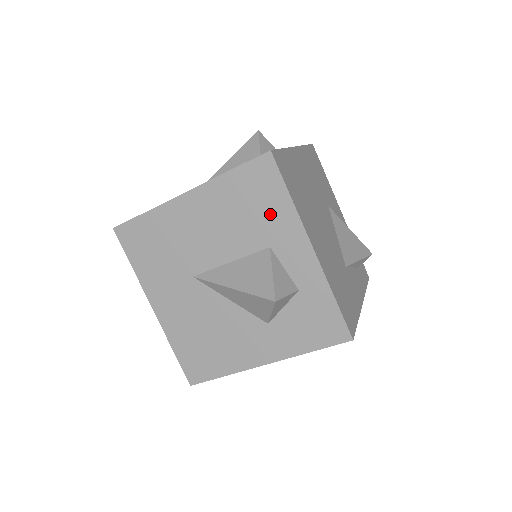
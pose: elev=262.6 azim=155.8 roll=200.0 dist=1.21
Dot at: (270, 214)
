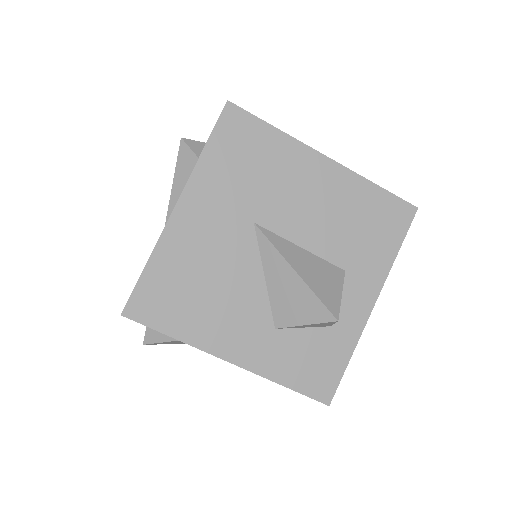
Dot at: (372, 248)
